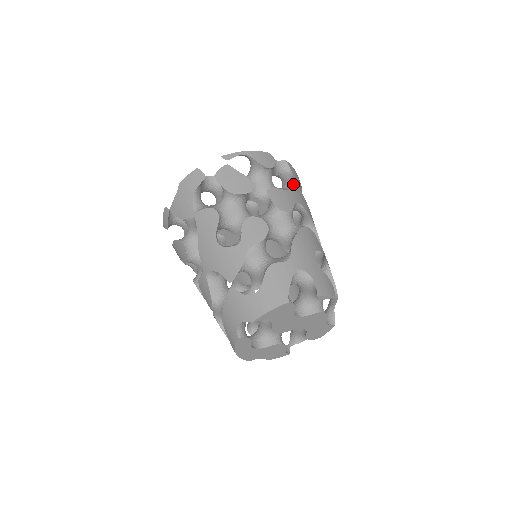
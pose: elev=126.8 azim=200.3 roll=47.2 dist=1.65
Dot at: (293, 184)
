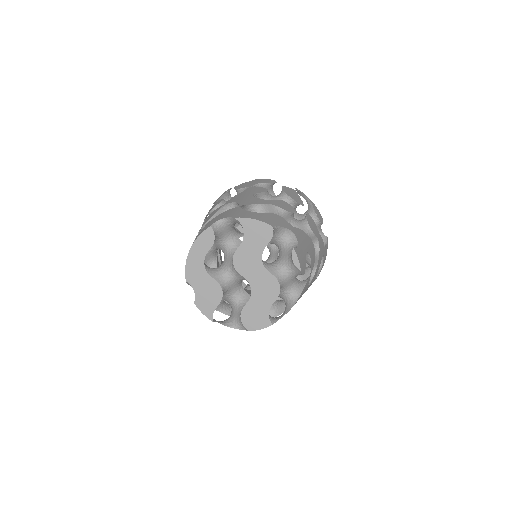
Dot at: occluded
